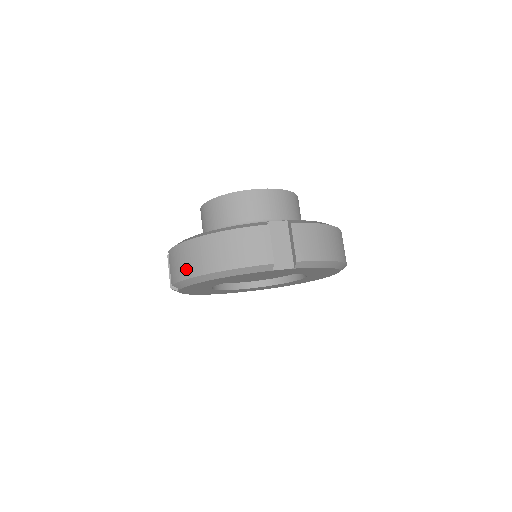
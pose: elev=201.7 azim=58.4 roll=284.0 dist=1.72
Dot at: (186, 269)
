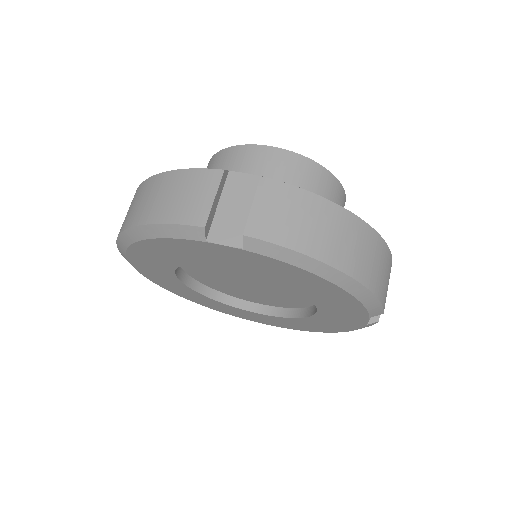
Dot at: occluded
